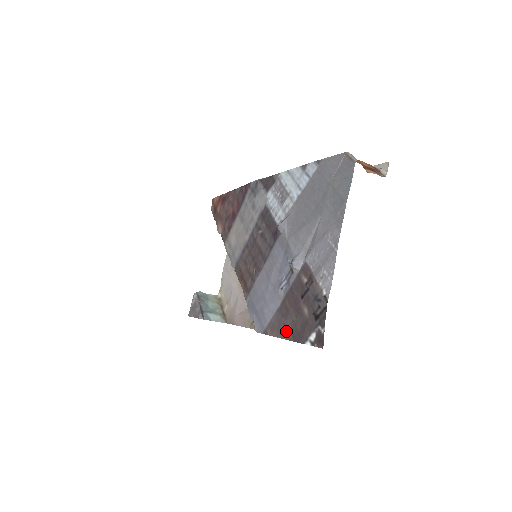
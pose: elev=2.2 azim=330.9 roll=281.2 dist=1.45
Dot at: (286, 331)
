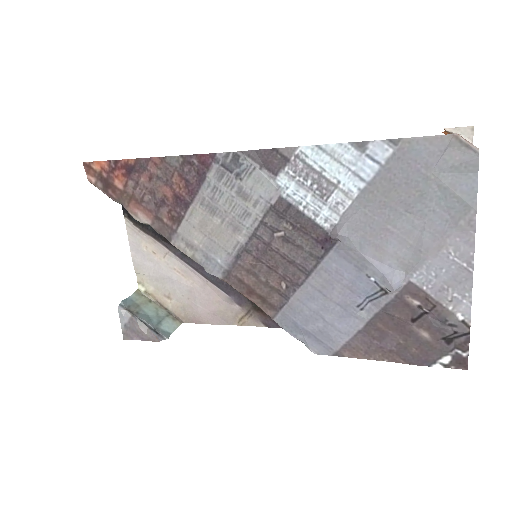
Dot at: (386, 354)
